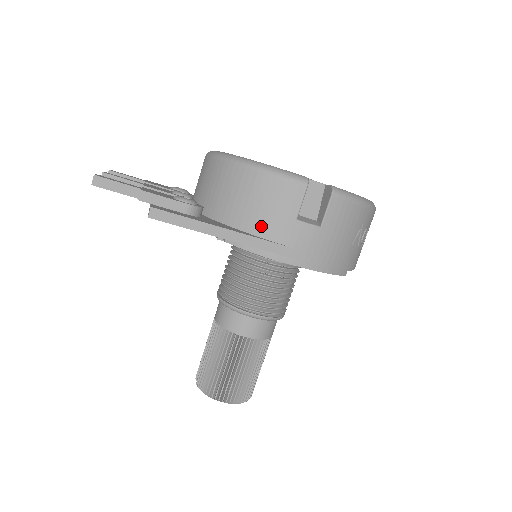
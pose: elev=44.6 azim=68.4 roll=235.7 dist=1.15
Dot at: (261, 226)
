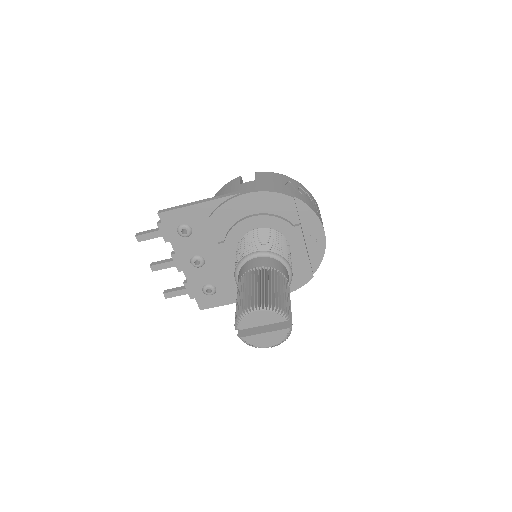
Dot at: occluded
